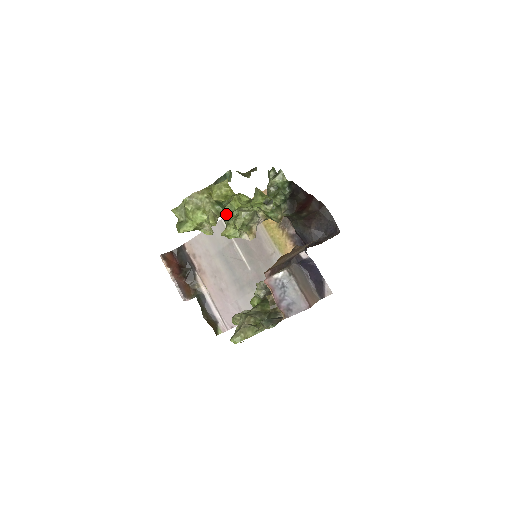
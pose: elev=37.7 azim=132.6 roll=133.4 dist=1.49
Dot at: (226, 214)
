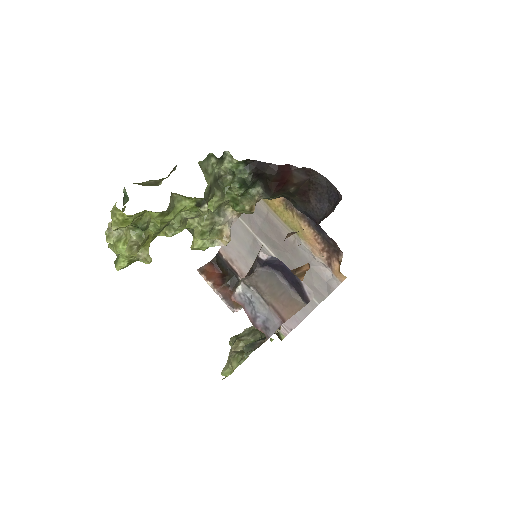
Dot at: (167, 231)
